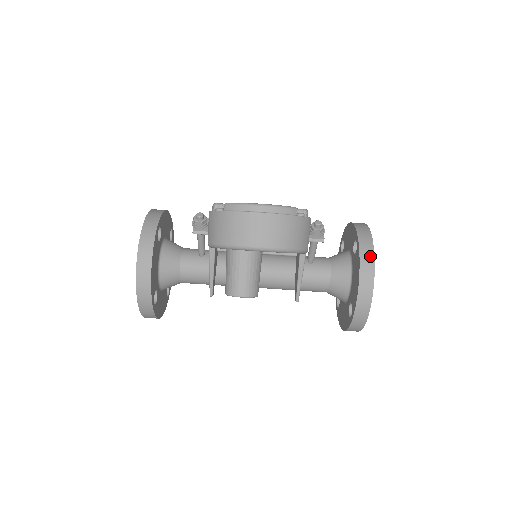
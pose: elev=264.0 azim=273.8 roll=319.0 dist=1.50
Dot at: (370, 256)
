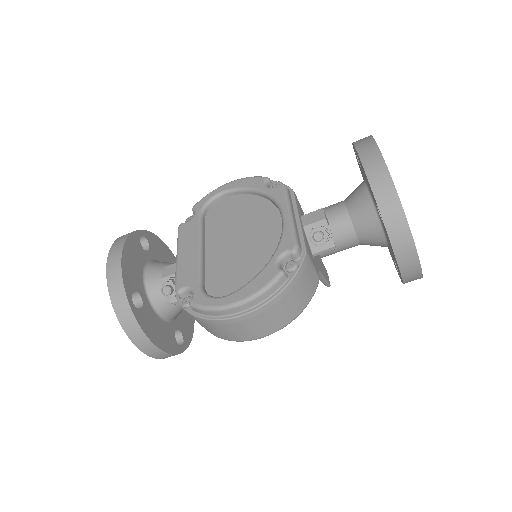
Dot at: (405, 237)
